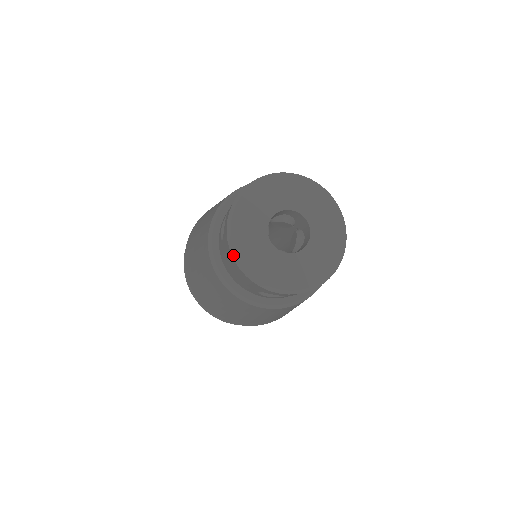
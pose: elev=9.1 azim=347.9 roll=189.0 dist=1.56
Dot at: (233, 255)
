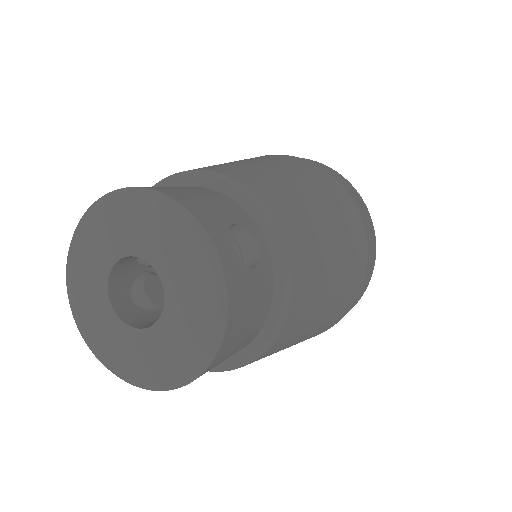
Dot at: occluded
